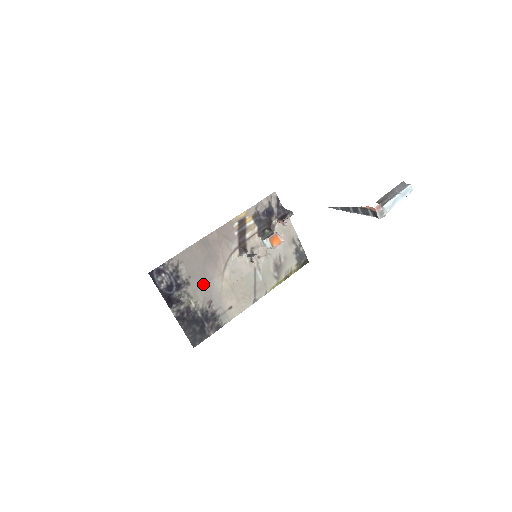
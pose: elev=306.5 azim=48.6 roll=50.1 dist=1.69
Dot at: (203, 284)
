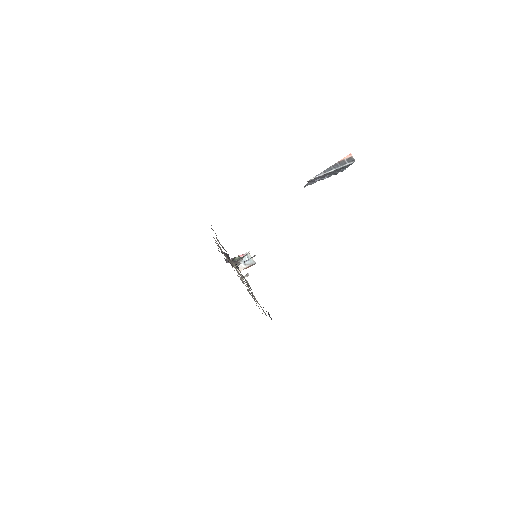
Dot at: occluded
